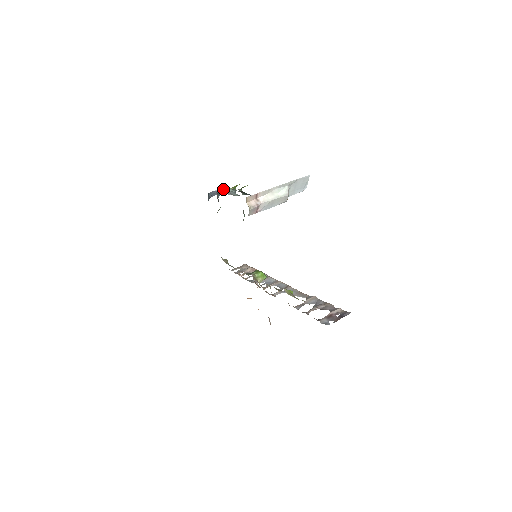
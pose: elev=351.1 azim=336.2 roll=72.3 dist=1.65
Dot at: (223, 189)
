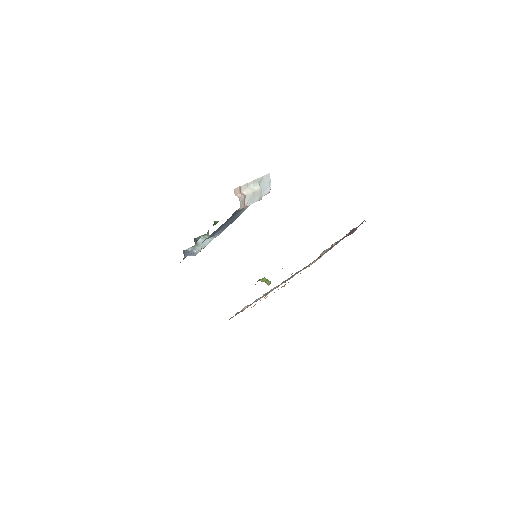
Dot at: (192, 247)
